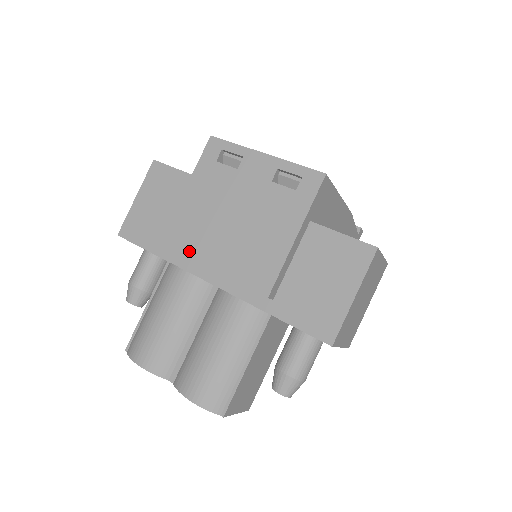
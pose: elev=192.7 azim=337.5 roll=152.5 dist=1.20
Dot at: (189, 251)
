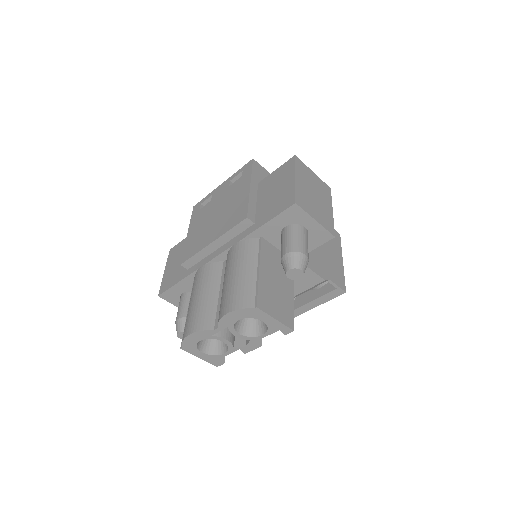
Dot at: (198, 249)
